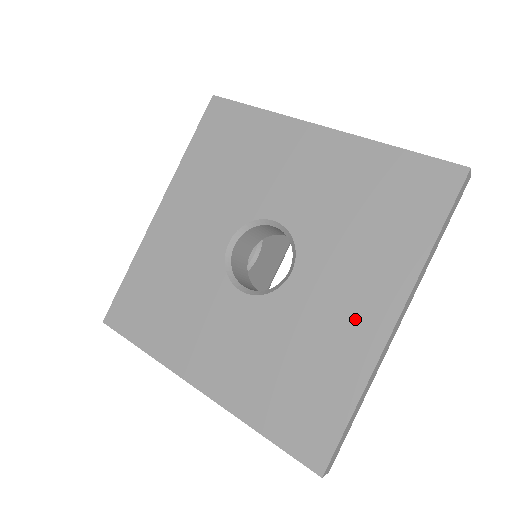
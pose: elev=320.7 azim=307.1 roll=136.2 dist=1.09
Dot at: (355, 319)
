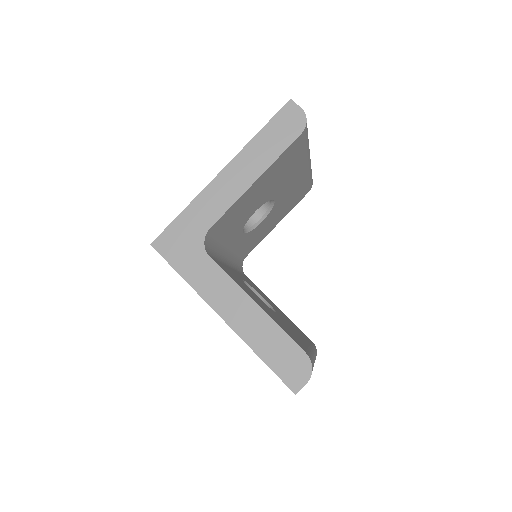
Dot at: occluded
